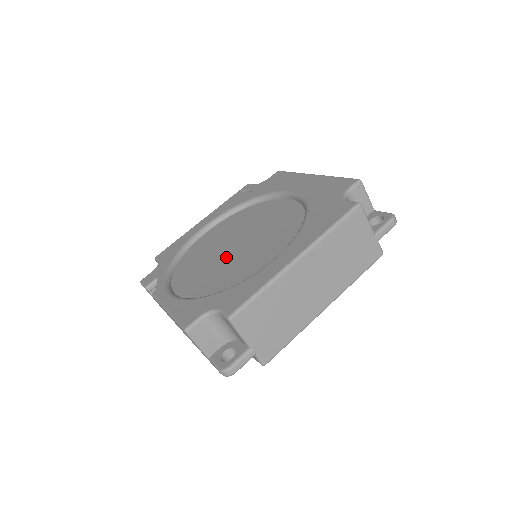
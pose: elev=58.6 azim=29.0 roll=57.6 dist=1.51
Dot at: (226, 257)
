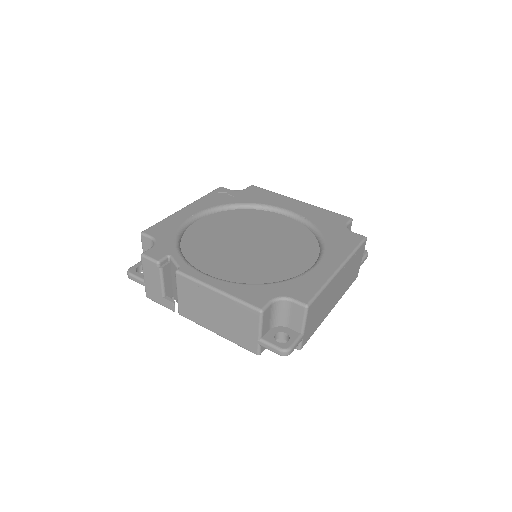
Dot at: (248, 252)
